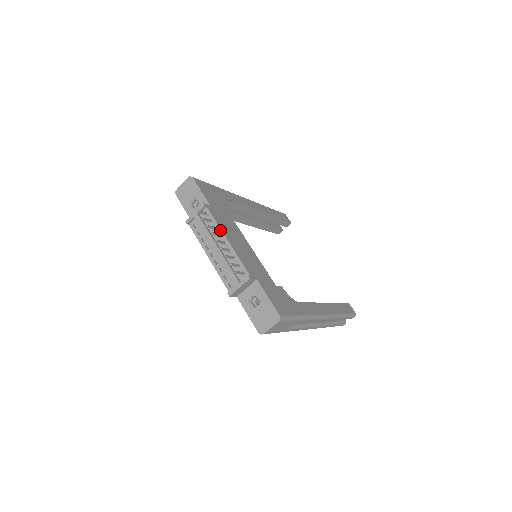
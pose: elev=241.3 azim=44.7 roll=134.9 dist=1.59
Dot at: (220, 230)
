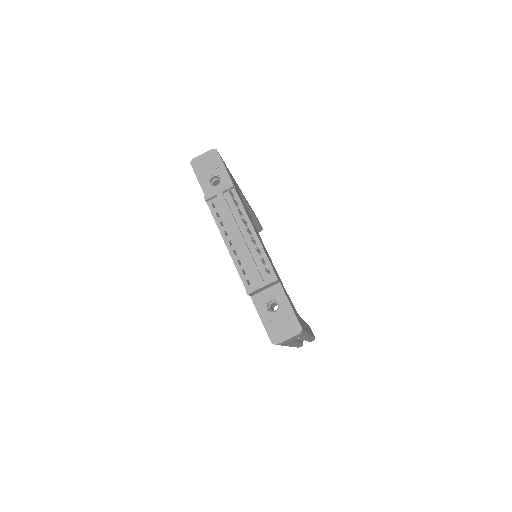
Dot at: (247, 218)
